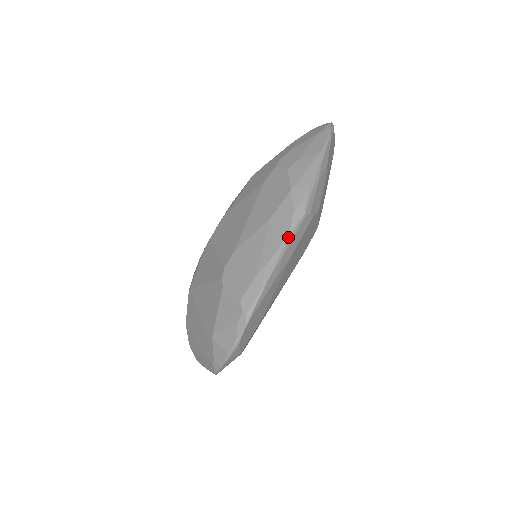
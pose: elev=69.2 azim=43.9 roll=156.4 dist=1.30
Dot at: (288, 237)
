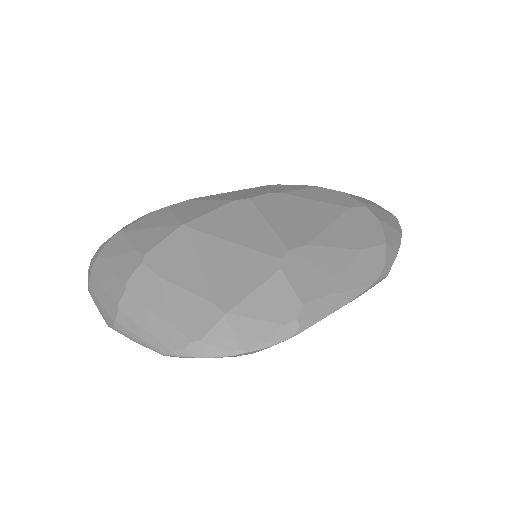
Dot at: (373, 284)
